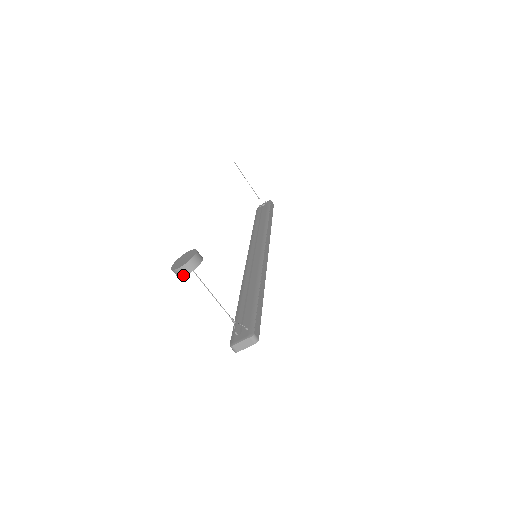
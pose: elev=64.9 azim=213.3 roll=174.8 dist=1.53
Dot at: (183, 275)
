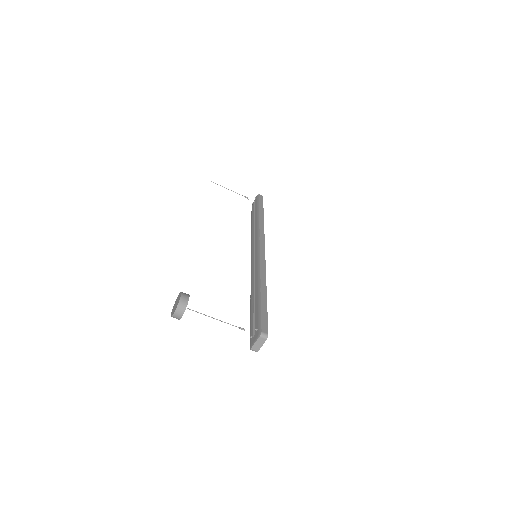
Dot at: (180, 317)
